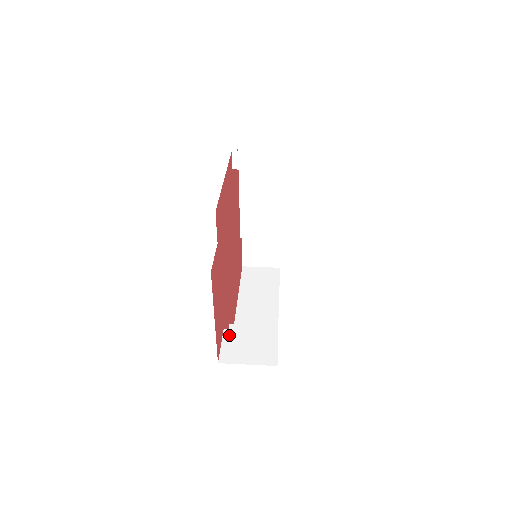
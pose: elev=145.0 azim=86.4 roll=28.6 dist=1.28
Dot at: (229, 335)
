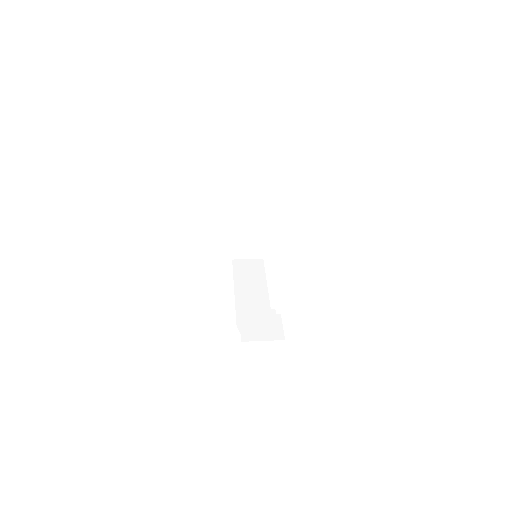
Dot at: (244, 320)
